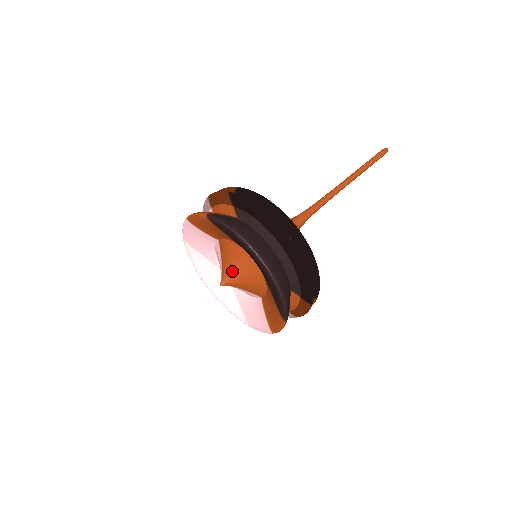
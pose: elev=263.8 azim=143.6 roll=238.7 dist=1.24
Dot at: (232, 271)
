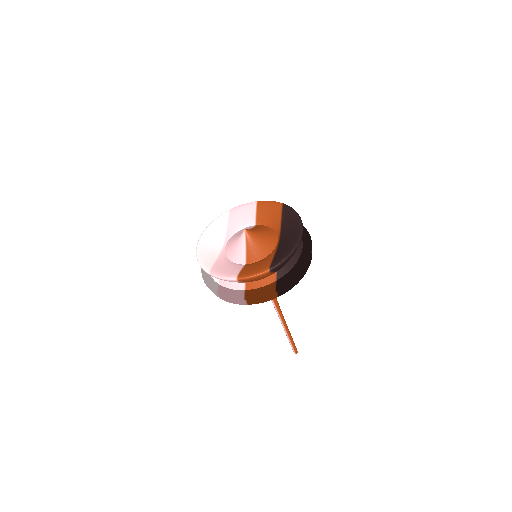
Dot at: (258, 233)
